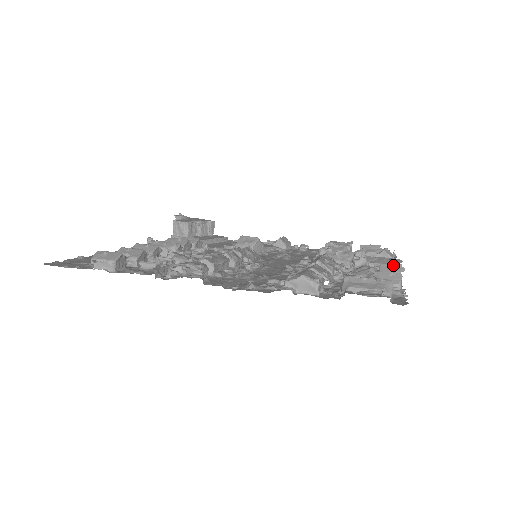
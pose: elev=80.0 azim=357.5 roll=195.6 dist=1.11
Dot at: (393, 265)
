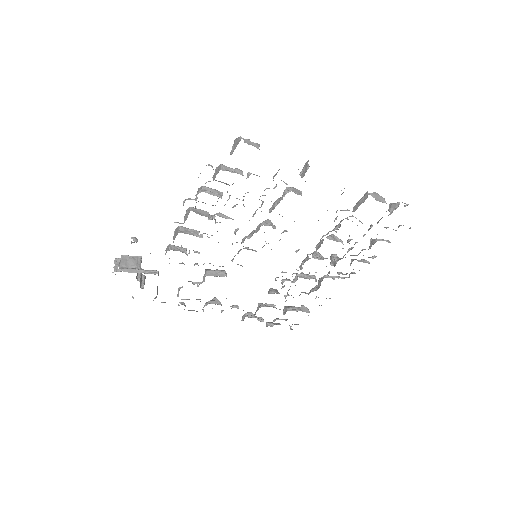
Dot at: occluded
